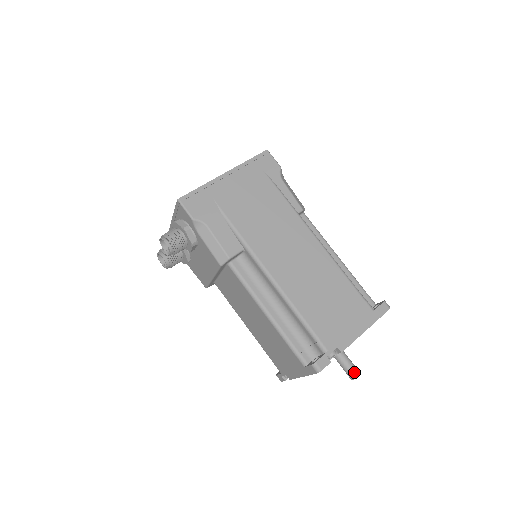
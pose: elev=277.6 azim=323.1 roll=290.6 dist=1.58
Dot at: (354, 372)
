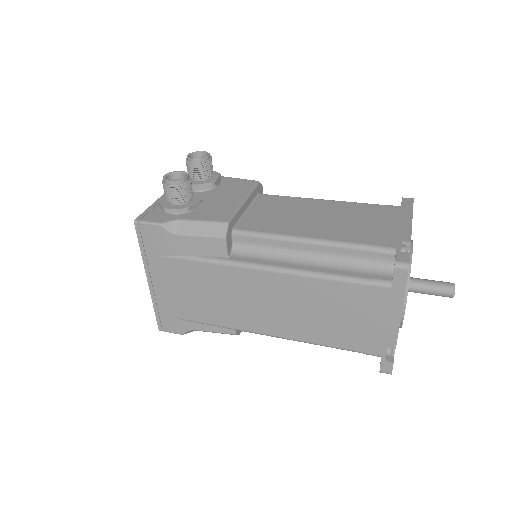
Dot at: occluded
